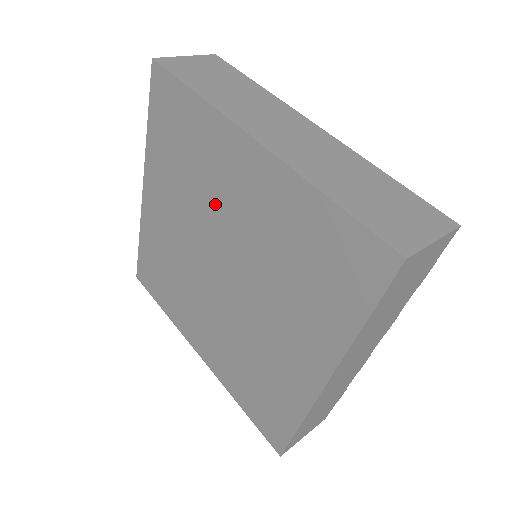
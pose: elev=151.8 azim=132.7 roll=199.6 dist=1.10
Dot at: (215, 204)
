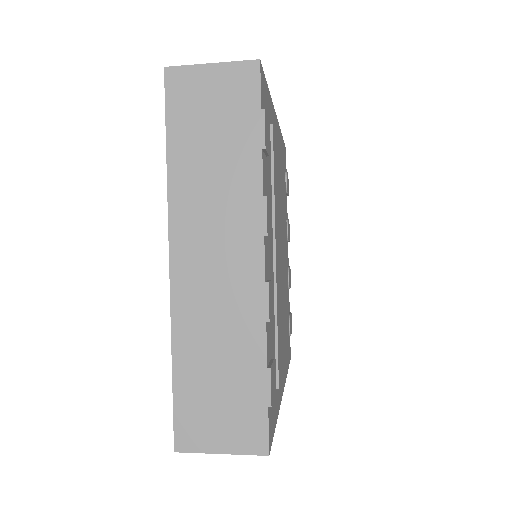
Dot at: occluded
